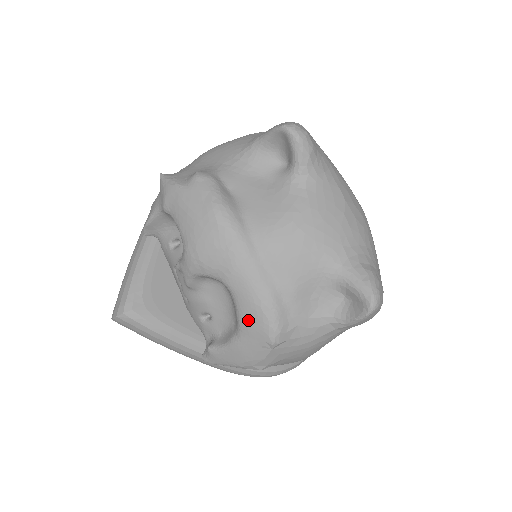
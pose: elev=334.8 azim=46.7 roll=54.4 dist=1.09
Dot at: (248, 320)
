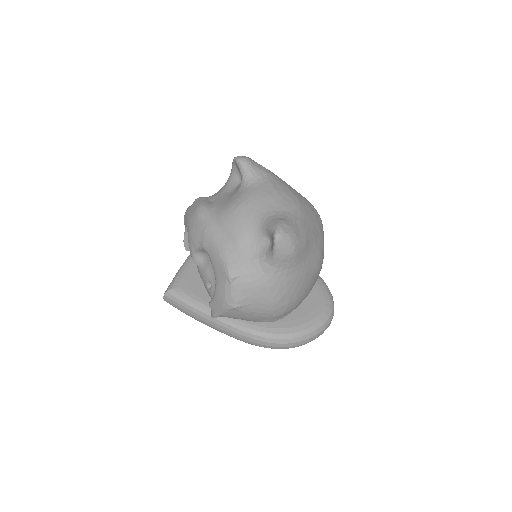
Dot at: (216, 267)
